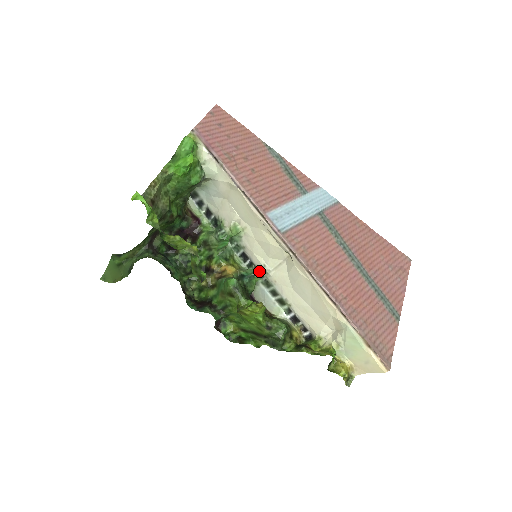
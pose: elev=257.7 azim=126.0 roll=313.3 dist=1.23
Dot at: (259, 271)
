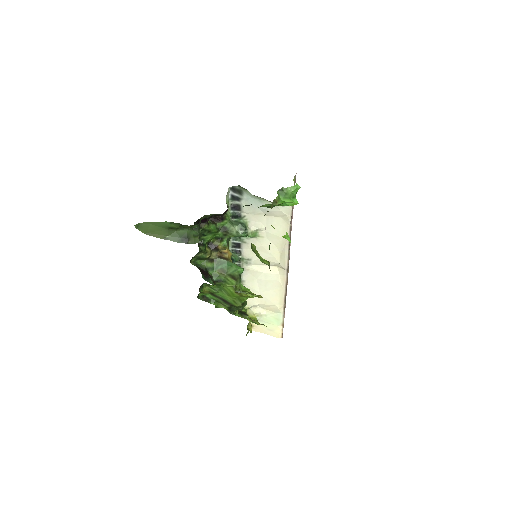
Dot at: (240, 259)
